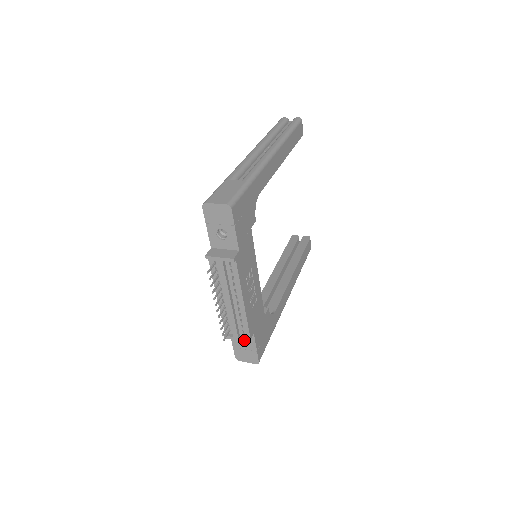
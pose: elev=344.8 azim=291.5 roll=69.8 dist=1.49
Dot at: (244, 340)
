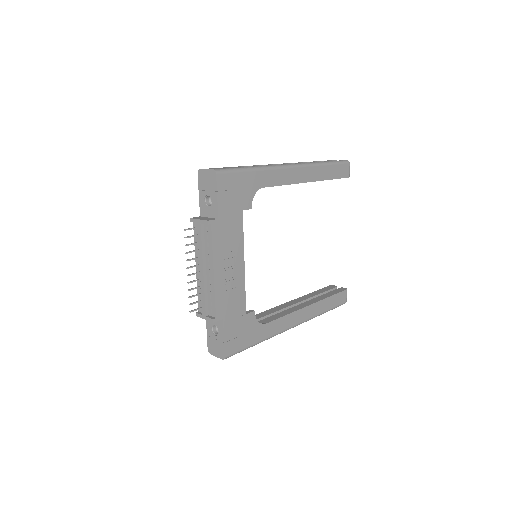
Dot at: (210, 319)
